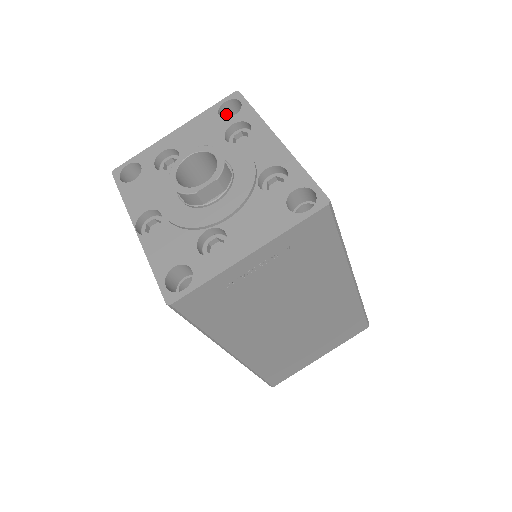
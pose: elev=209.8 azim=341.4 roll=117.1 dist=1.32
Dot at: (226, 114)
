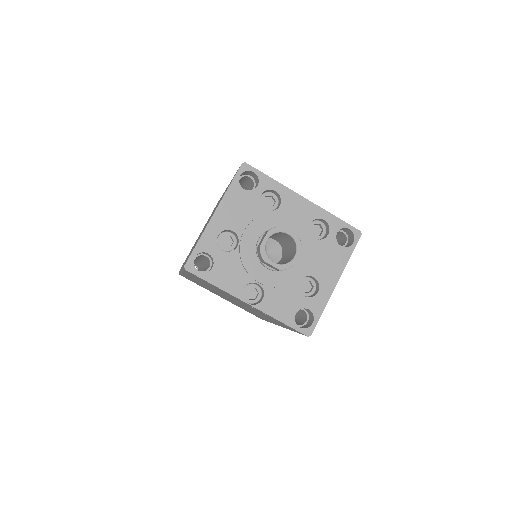
Dot at: occluded
